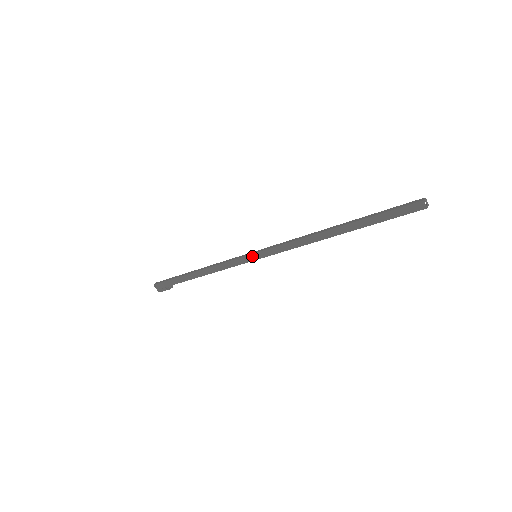
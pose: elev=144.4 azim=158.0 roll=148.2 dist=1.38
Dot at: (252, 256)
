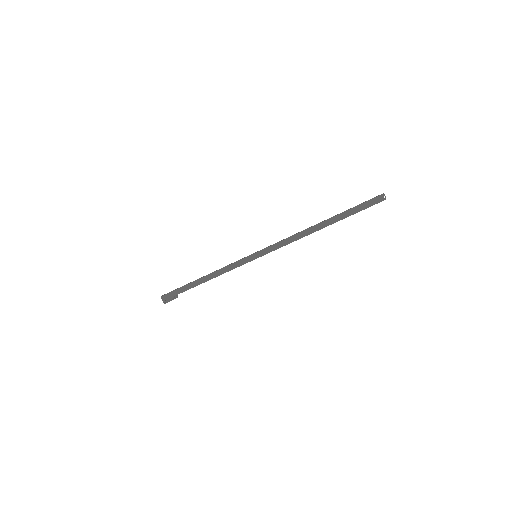
Dot at: (253, 256)
